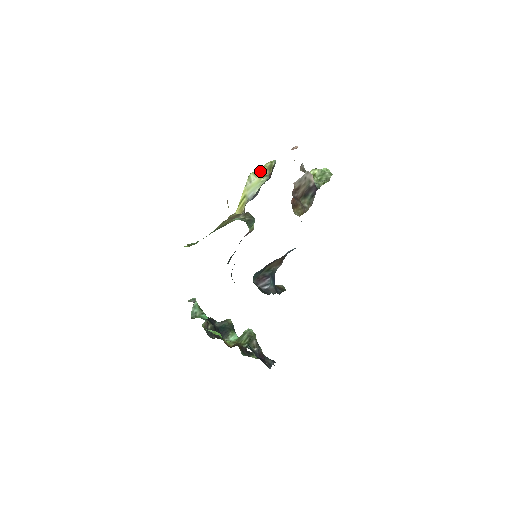
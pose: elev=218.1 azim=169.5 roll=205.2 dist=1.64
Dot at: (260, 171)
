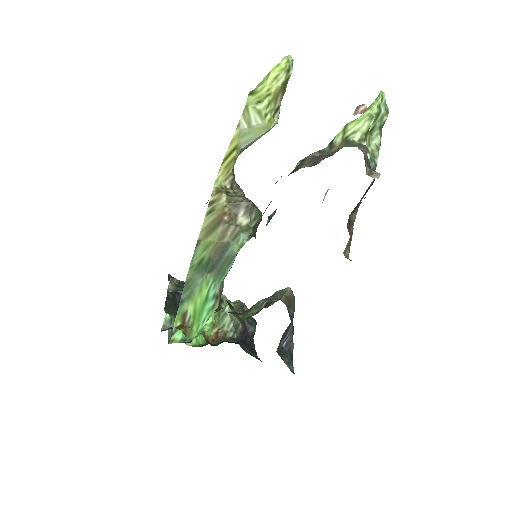
Dot at: (269, 104)
